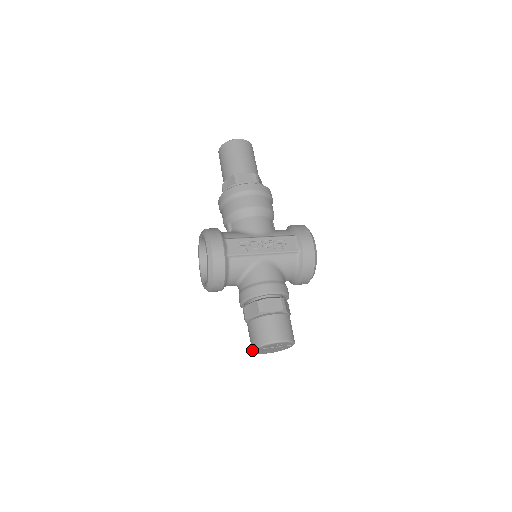
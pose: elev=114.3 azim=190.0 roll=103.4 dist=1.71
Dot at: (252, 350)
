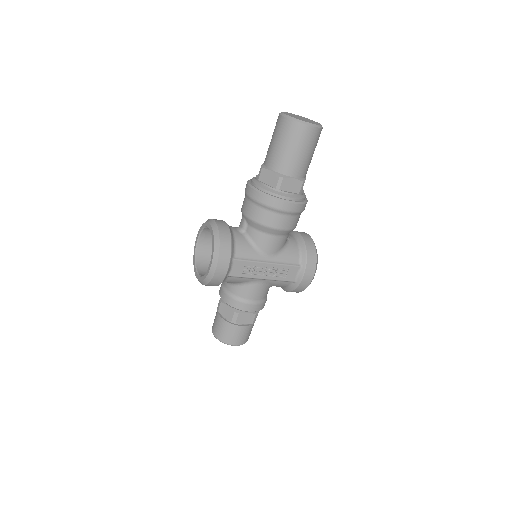
Dot at: (212, 331)
